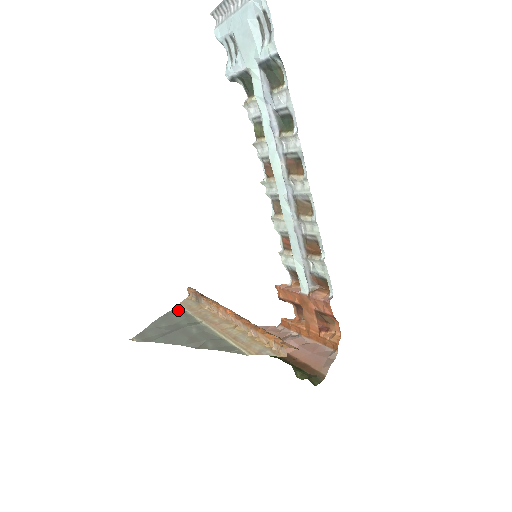
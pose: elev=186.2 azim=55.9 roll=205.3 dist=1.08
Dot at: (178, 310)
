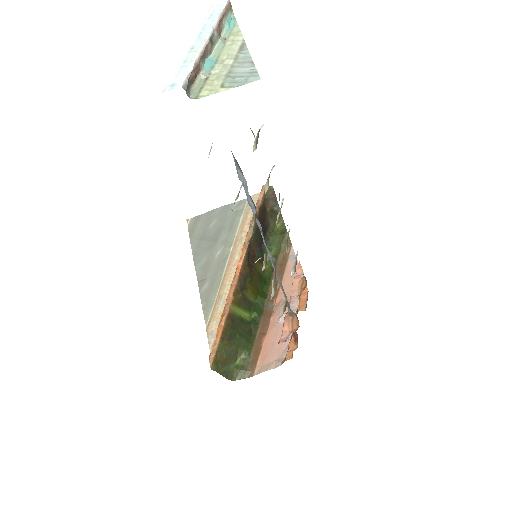
Dot at: (241, 206)
